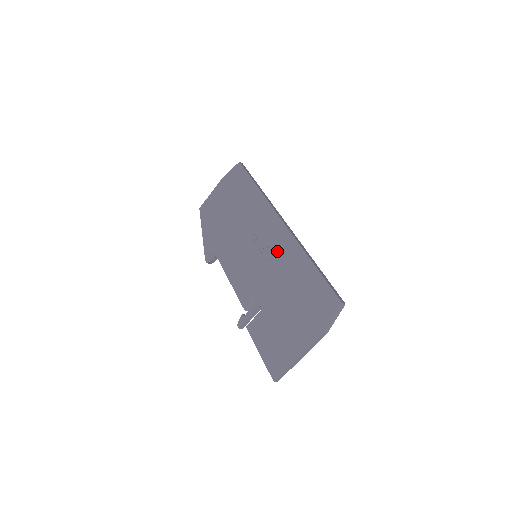
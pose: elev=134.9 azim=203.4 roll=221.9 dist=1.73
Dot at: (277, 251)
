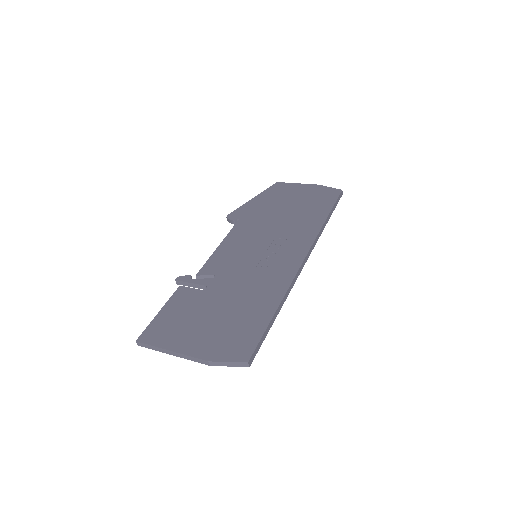
Dot at: (271, 272)
